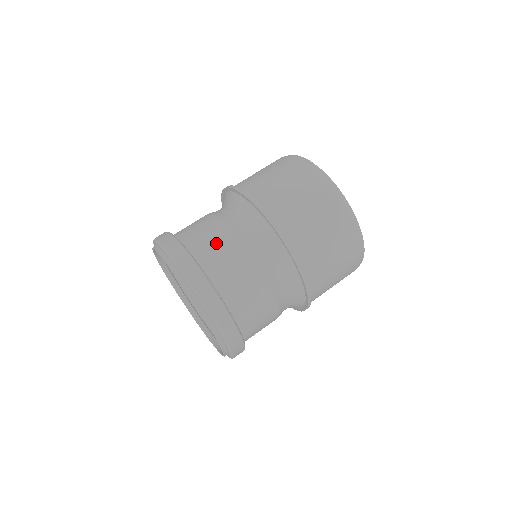
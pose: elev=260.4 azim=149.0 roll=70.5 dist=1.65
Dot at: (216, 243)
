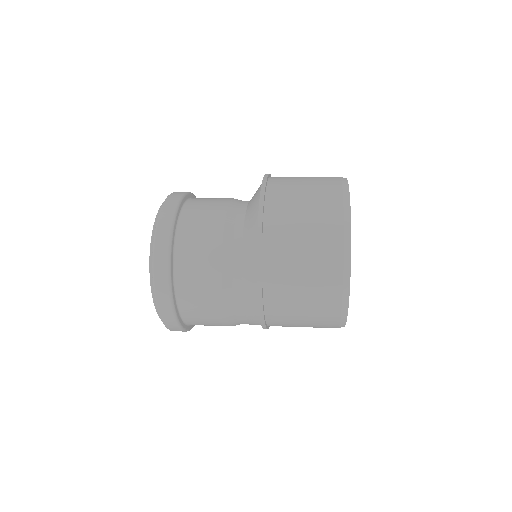
Dot at: (201, 290)
